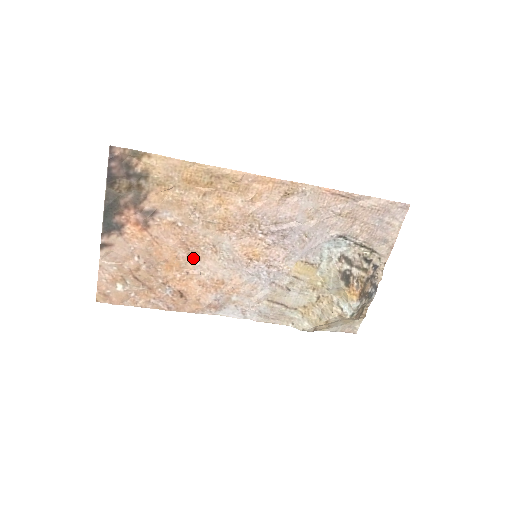
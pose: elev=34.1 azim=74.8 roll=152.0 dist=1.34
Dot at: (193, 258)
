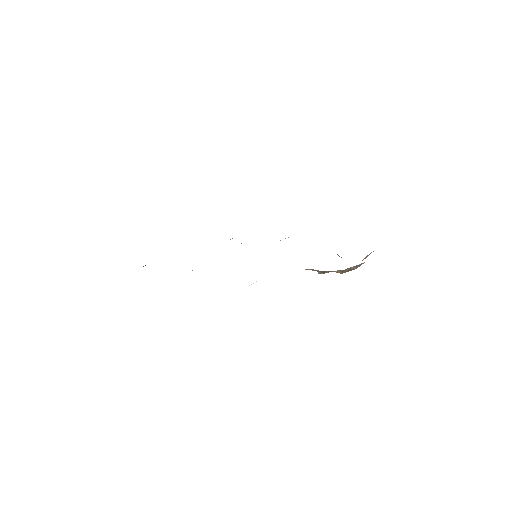
Dot at: occluded
